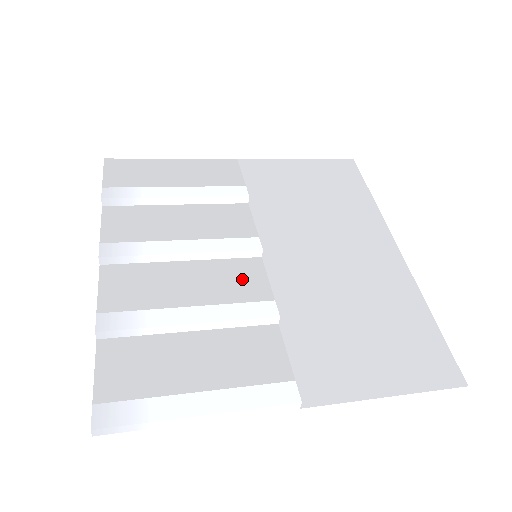
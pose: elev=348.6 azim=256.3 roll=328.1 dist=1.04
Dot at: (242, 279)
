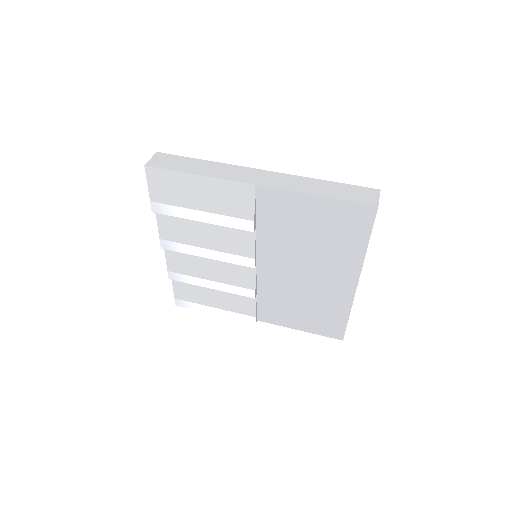
Dot at: (240, 274)
